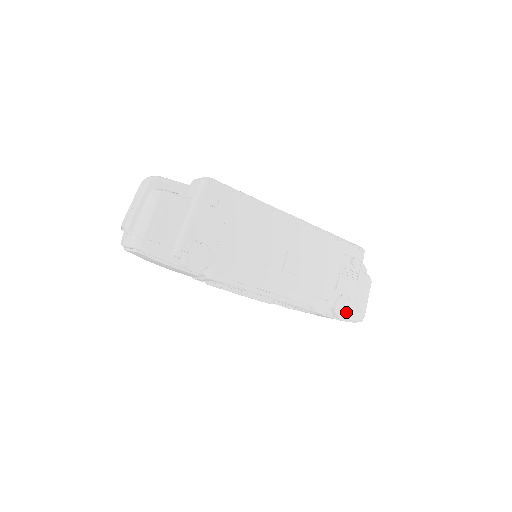
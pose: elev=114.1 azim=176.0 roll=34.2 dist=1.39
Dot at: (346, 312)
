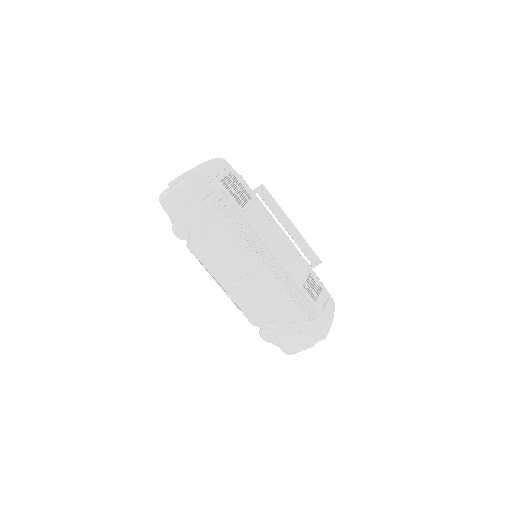
Dot at: (268, 339)
